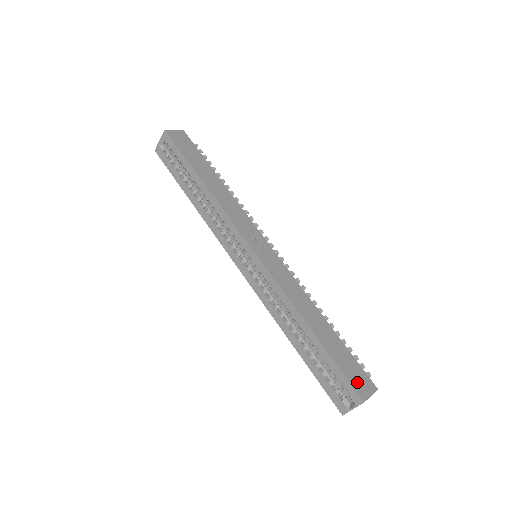
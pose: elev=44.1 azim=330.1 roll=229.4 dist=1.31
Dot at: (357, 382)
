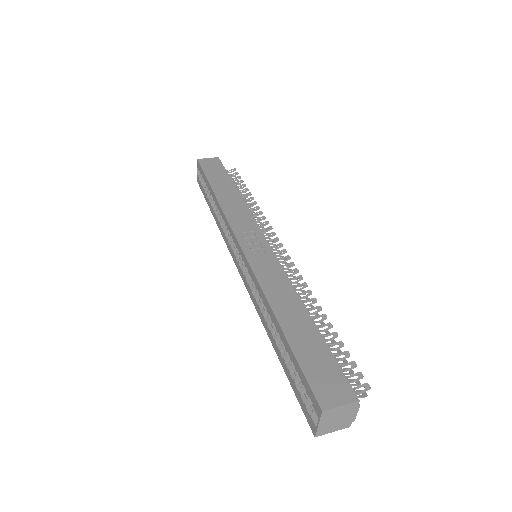
Dot at: (323, 386)
